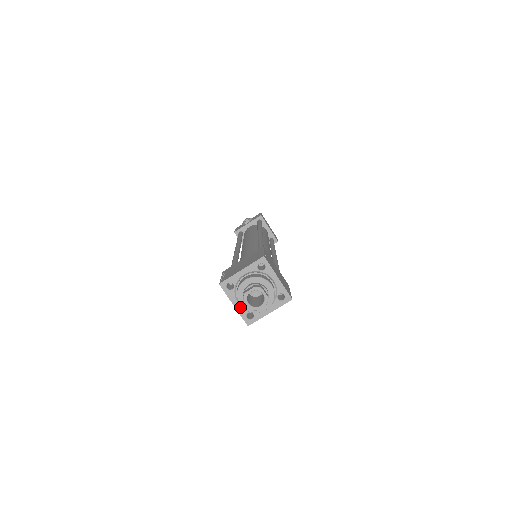
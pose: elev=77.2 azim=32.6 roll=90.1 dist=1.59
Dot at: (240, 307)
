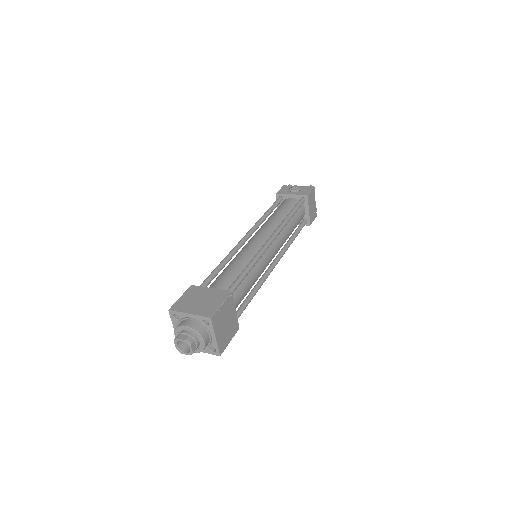
Dot at: occluded
